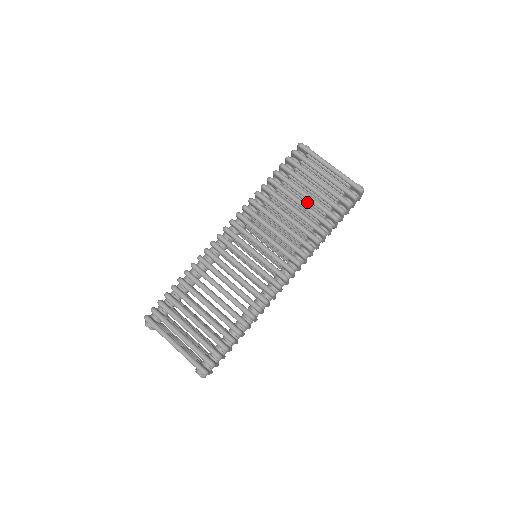
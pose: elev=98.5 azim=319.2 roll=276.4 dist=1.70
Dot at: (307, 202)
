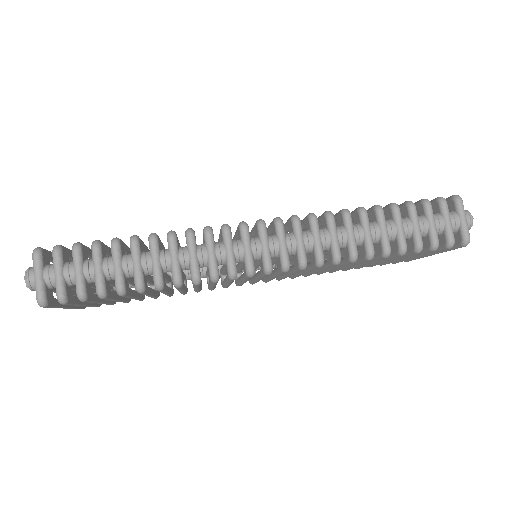
Dot at: occluded
